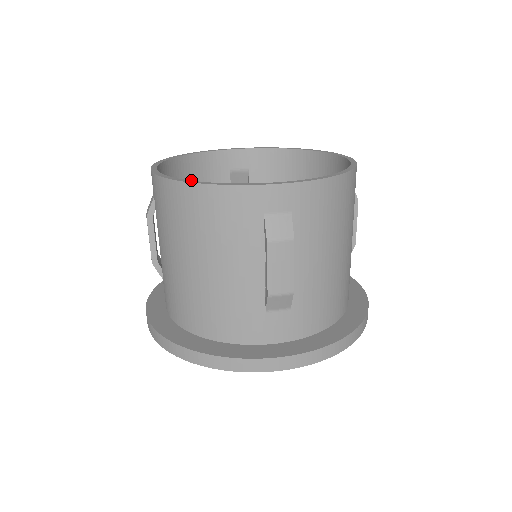
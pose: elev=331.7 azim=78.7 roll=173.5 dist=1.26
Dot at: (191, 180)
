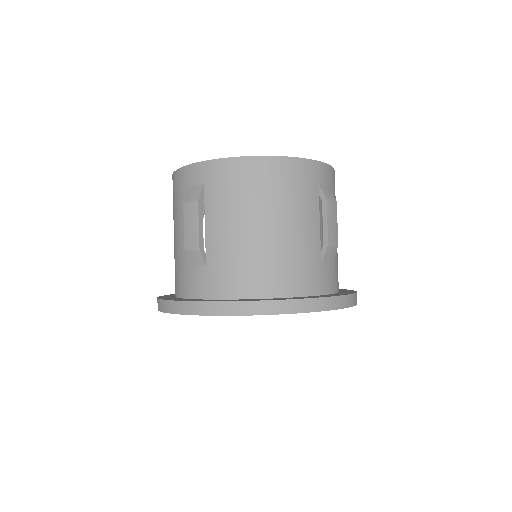
Dot at: occluded
